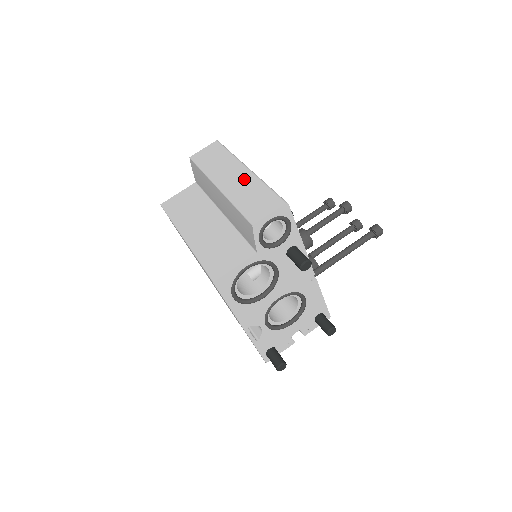
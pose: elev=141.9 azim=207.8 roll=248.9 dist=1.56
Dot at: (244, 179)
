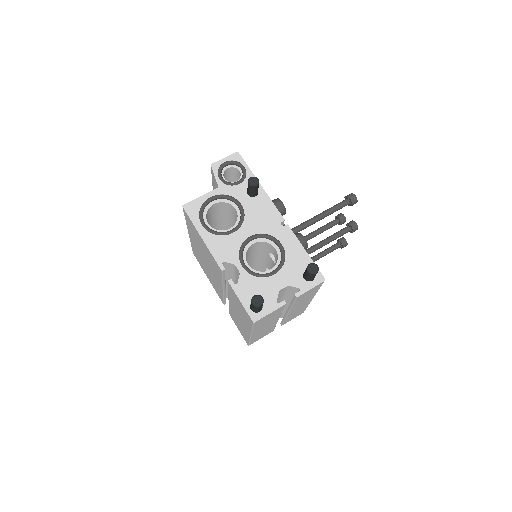
Dot at: occluded
